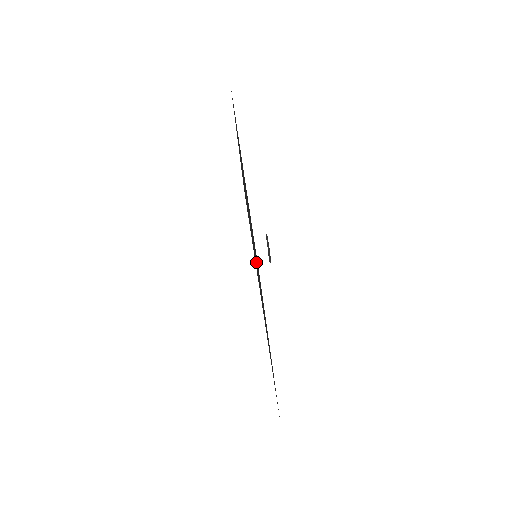
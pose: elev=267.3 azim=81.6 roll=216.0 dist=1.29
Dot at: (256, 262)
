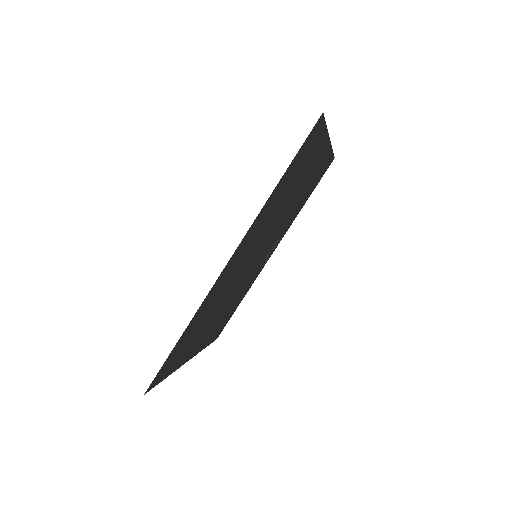
Dot at: (259, 241)
